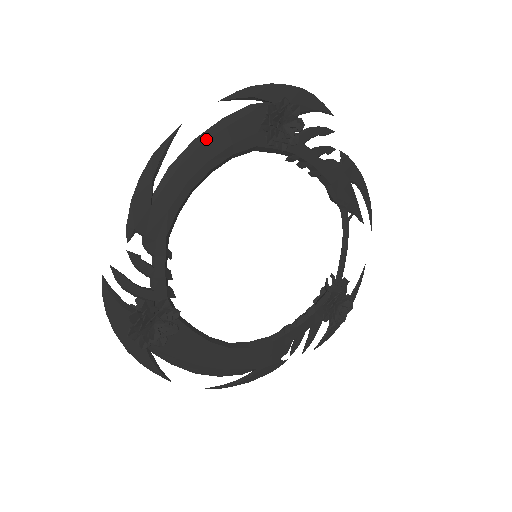
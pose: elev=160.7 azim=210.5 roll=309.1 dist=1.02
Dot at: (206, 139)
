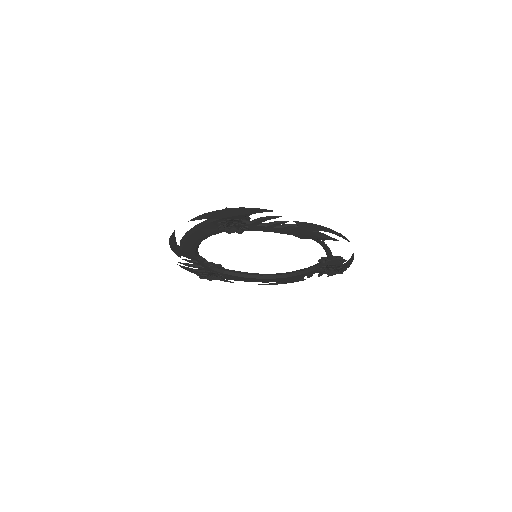
Dot at: (192, 233)
